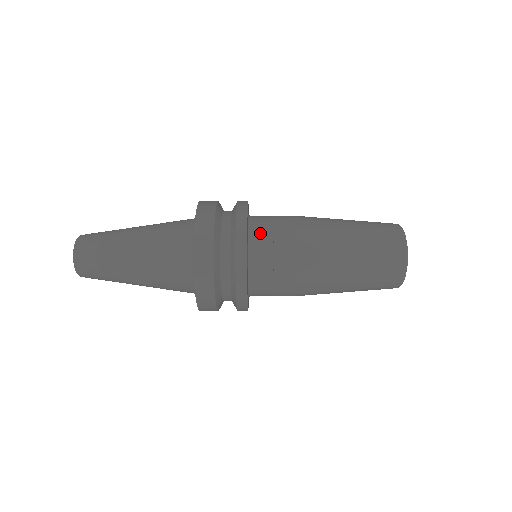
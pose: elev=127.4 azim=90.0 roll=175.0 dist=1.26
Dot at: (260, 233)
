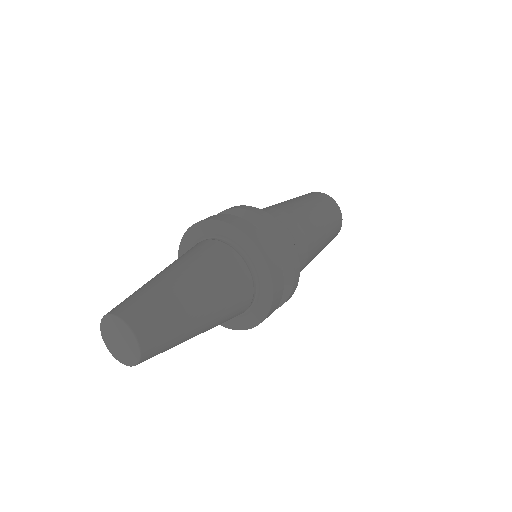
Dot at: occluded
